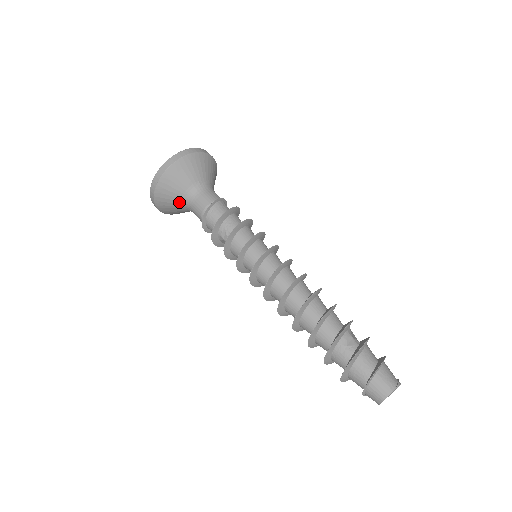
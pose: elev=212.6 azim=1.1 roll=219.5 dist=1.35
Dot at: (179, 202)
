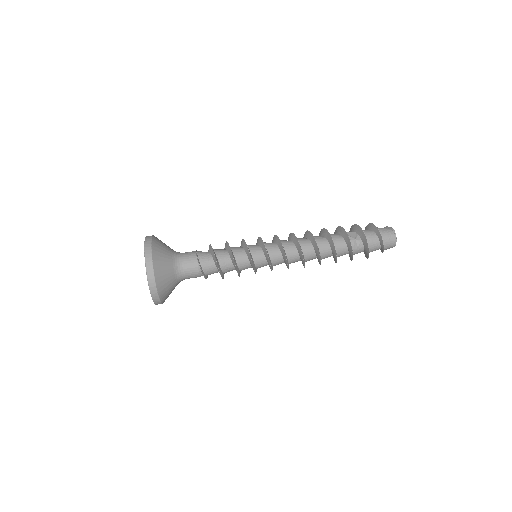
Dot at: occluded
